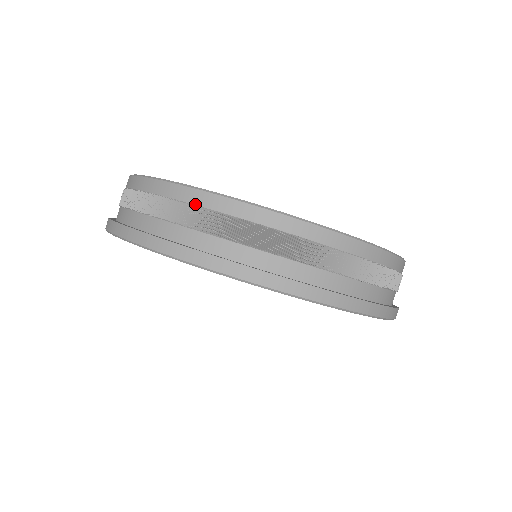
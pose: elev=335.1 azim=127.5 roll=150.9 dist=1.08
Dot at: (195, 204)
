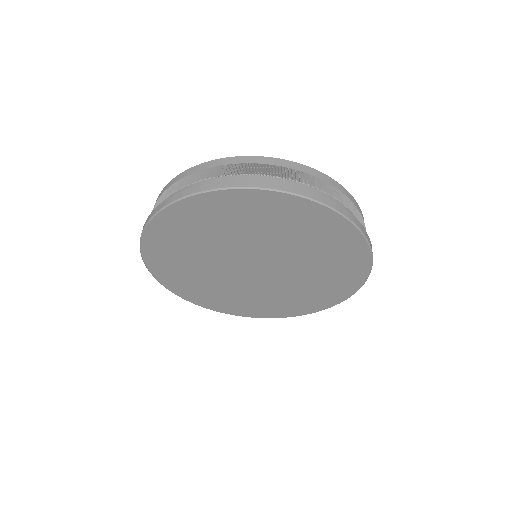
Dot at: (207, 168)
